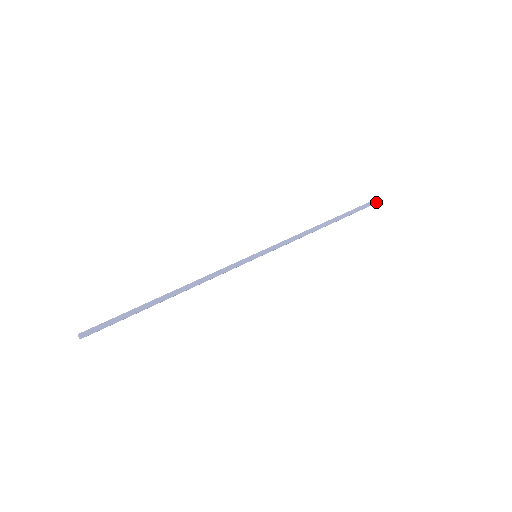
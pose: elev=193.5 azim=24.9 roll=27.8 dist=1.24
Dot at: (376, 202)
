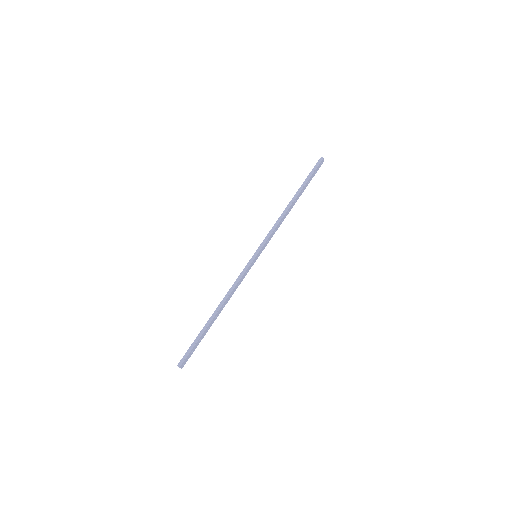
Dot at: (321, 161)
